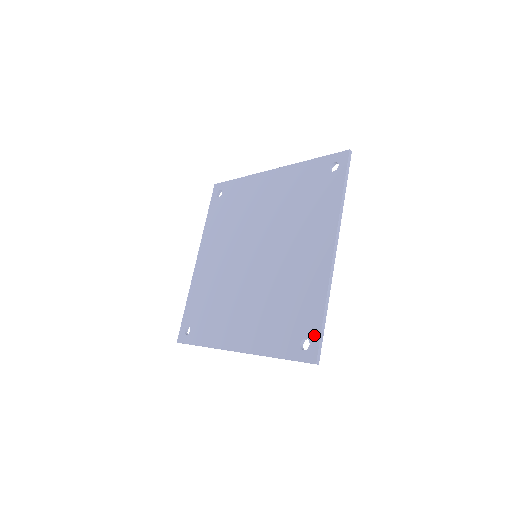
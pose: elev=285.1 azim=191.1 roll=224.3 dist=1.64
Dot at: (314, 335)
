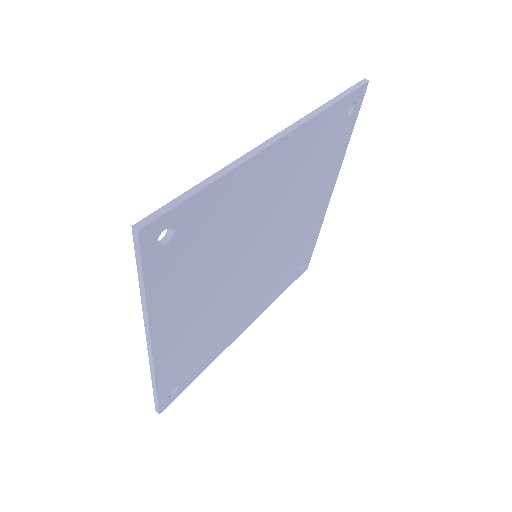
Dot at: occluded
